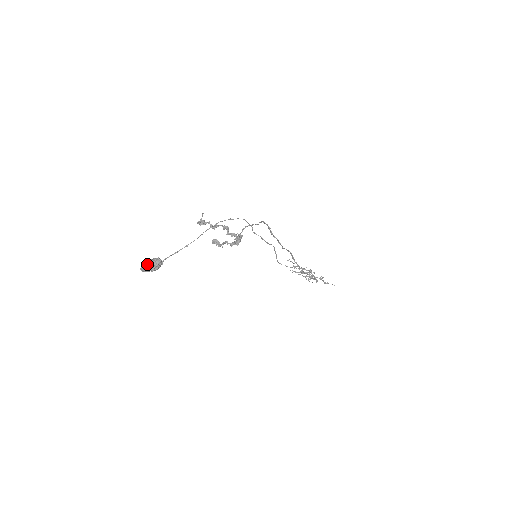
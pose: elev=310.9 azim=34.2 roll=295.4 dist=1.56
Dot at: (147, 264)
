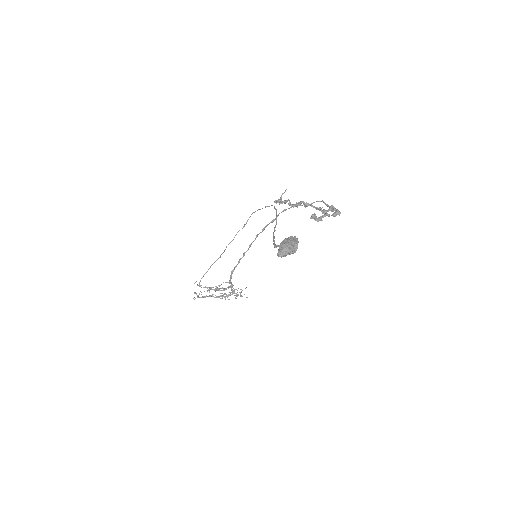
Dot at: (291, 243)
